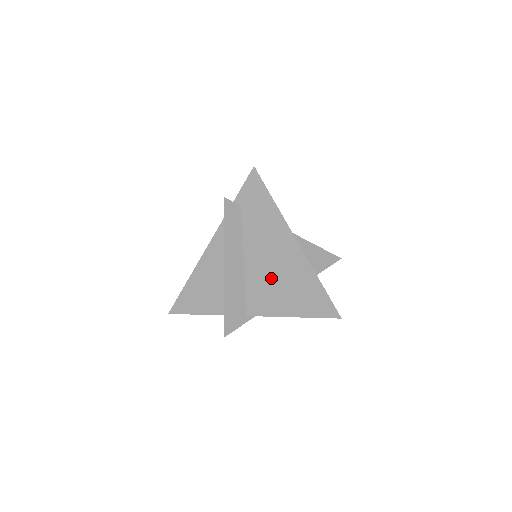
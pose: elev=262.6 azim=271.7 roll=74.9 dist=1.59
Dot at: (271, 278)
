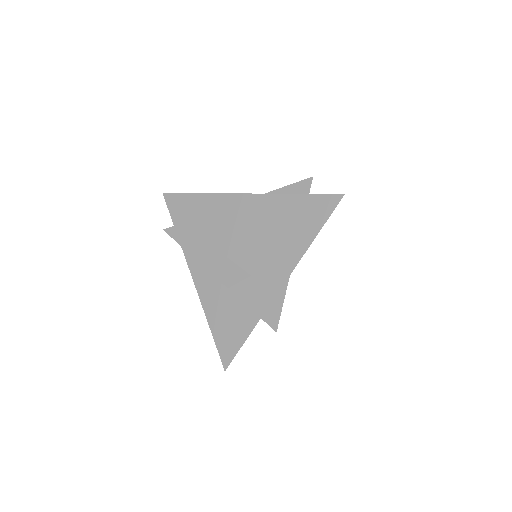
Dot at: (255, 241)
